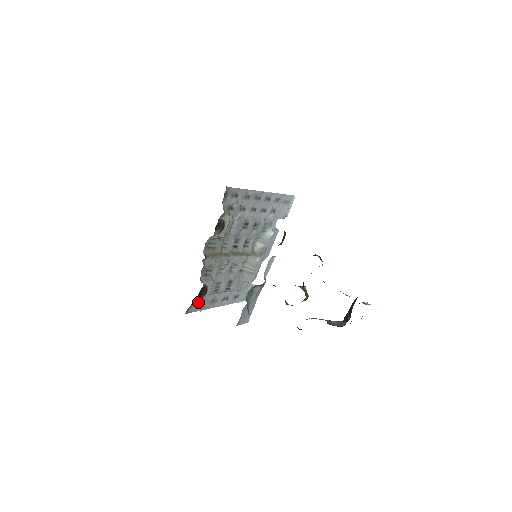
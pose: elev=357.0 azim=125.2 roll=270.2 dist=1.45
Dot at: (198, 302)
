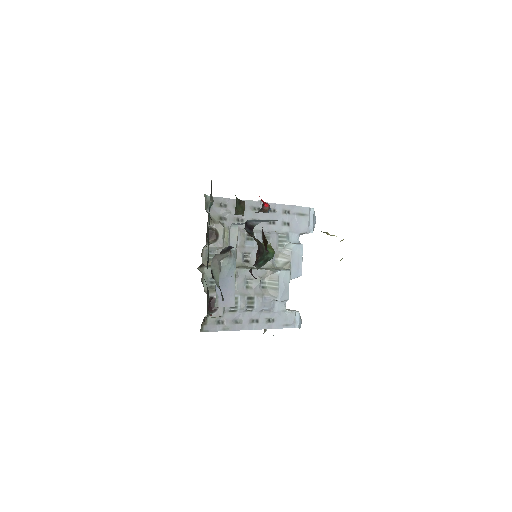
Dot at: (214, 320)
